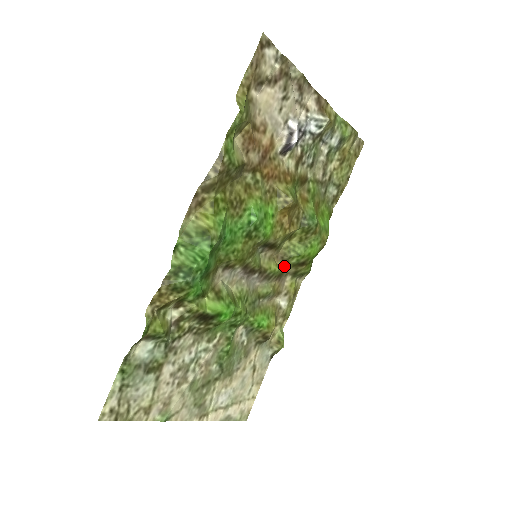
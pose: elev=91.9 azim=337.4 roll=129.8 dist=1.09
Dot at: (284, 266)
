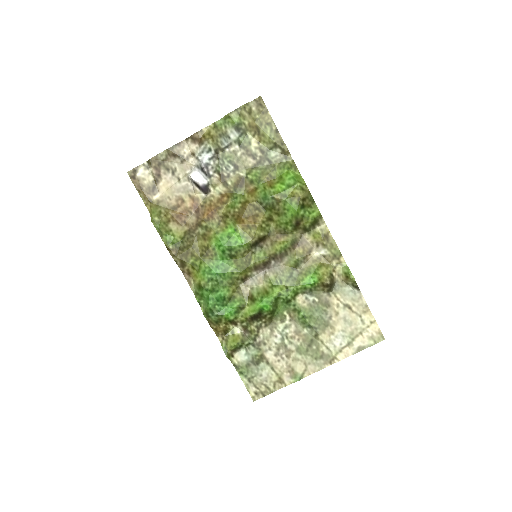
Dot at: (288, 237)
